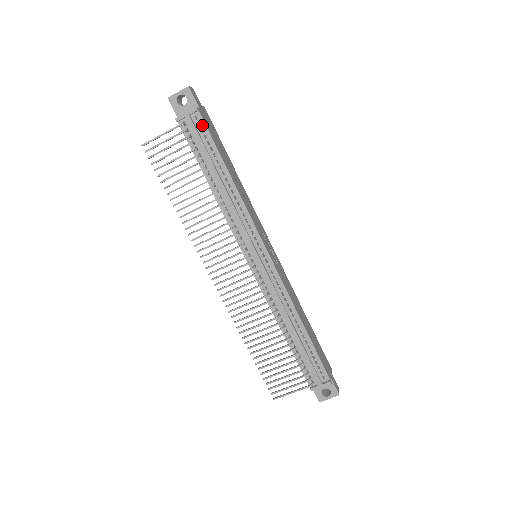
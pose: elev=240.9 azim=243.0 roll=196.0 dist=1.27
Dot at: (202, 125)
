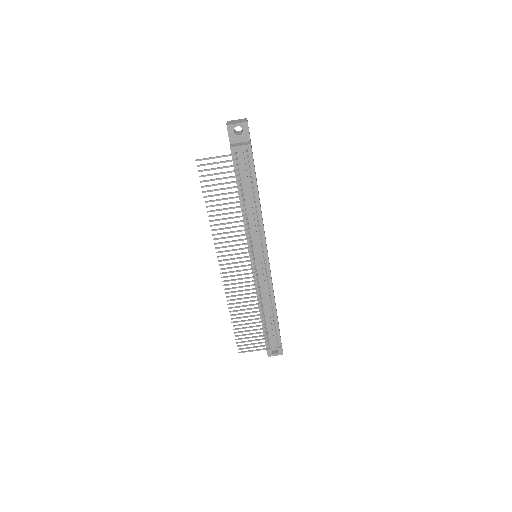
Dot at: (250, 158)
